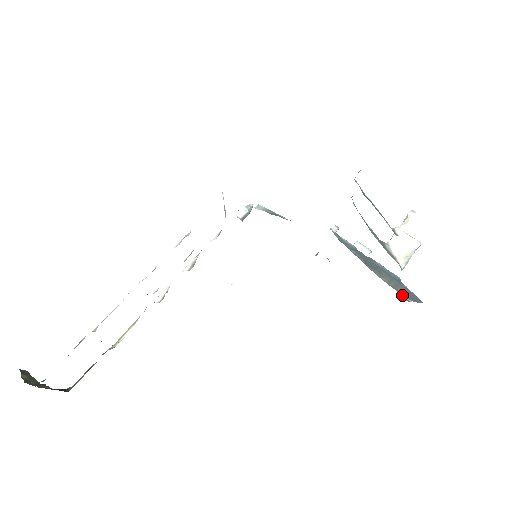
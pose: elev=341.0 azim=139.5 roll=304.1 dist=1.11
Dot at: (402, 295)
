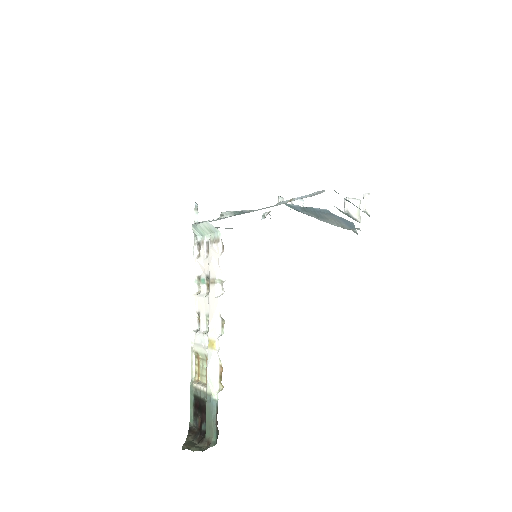
Dot at: occluded
